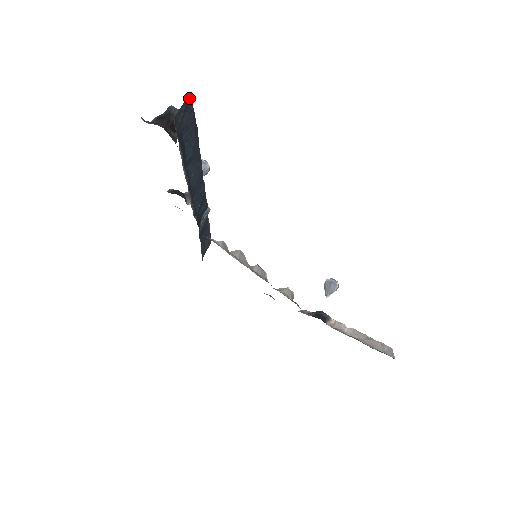
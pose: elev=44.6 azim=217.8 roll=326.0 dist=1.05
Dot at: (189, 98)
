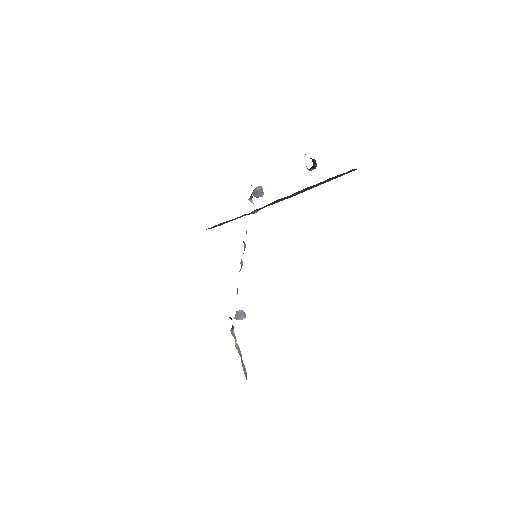
Dot at: occluded
